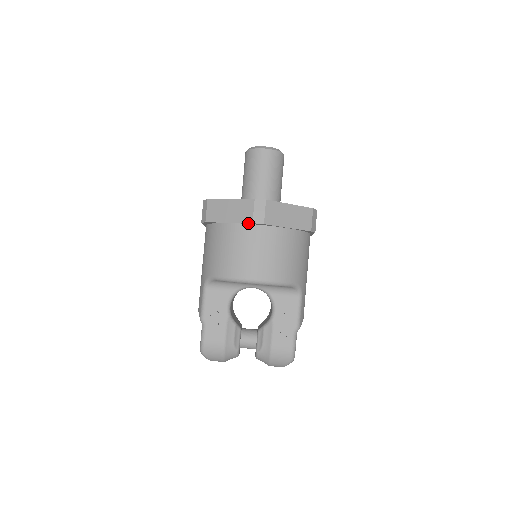
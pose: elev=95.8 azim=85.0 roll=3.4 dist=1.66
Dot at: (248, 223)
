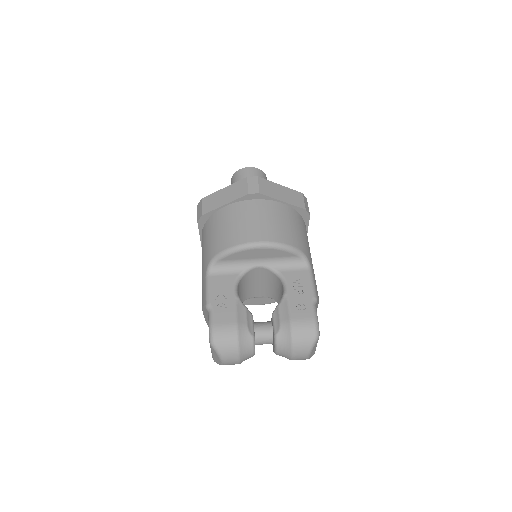
Dot at: (244, 198)
